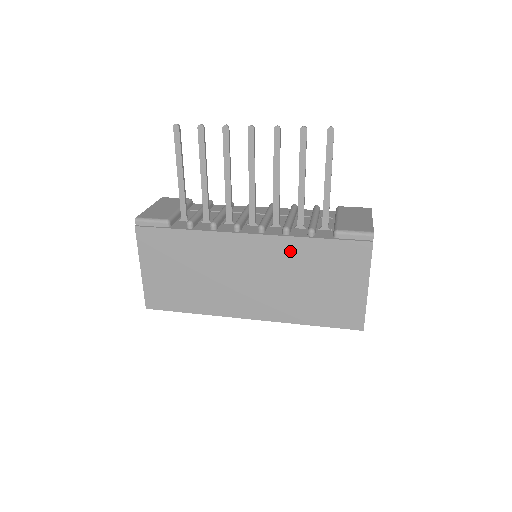
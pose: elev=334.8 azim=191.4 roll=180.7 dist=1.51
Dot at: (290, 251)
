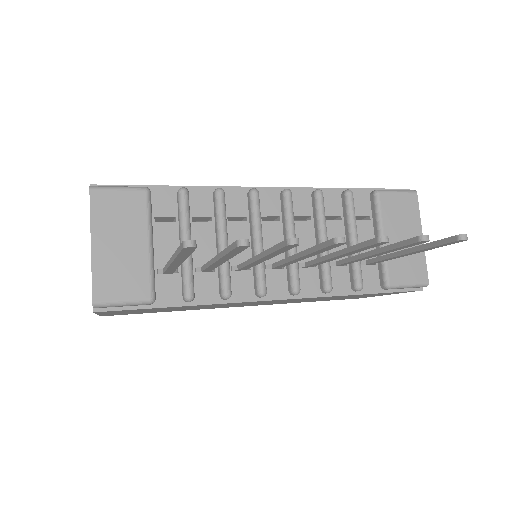
Dot at: occluded
